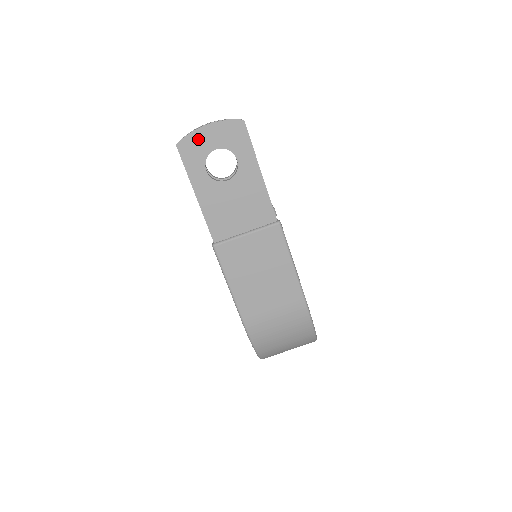
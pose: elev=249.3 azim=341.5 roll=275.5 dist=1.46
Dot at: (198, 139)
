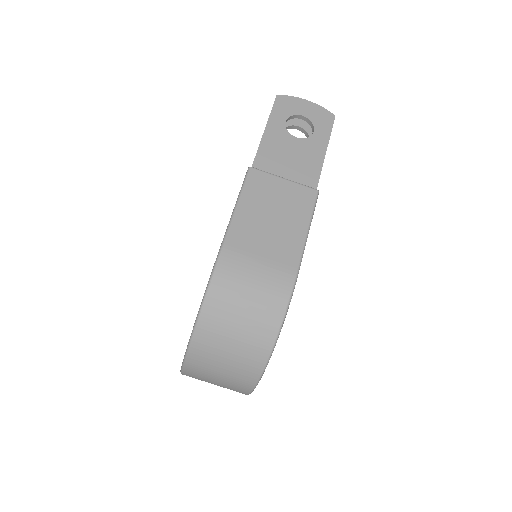
Dot at: (295, 103)
